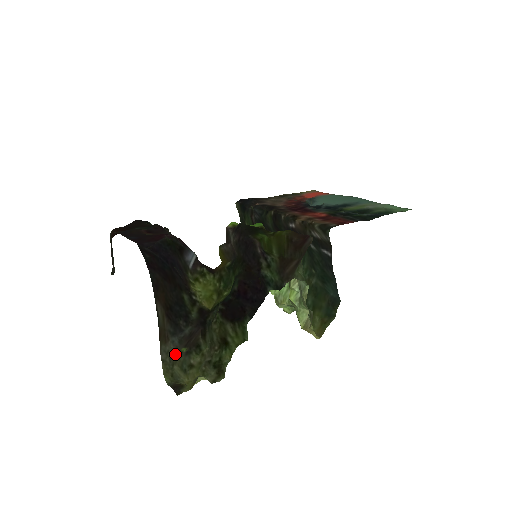
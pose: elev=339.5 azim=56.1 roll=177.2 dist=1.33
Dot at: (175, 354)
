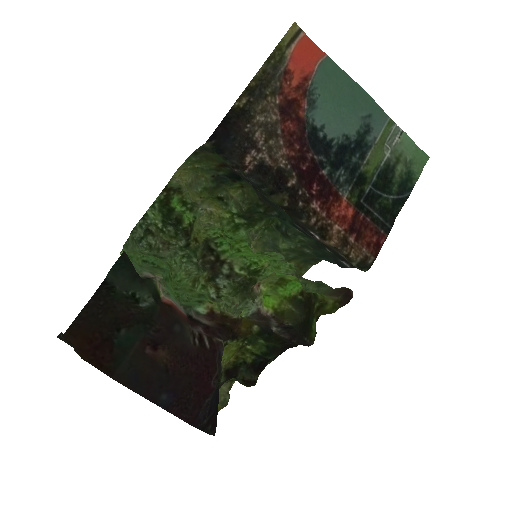
Dot at: occluded
